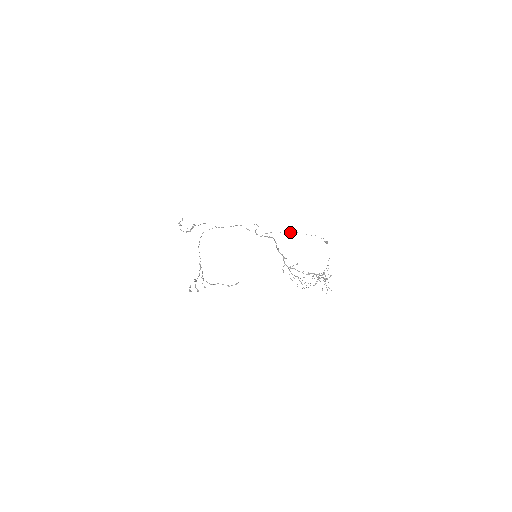
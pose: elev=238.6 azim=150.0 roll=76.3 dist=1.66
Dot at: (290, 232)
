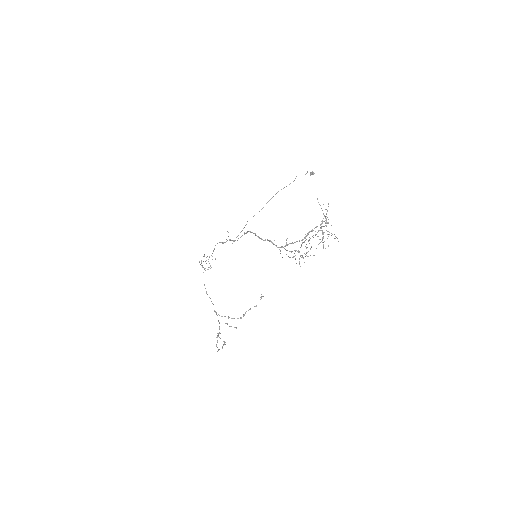
Dot at: occluded
